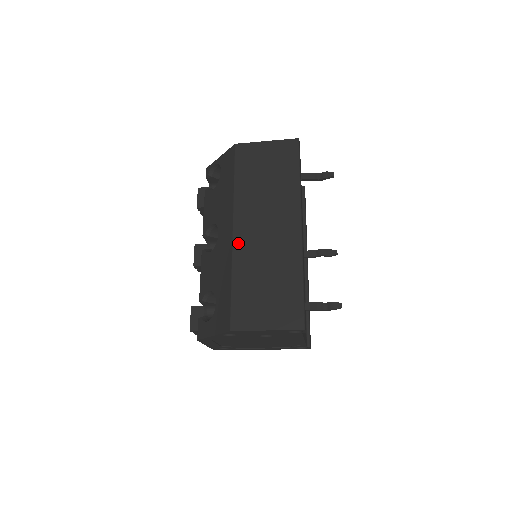
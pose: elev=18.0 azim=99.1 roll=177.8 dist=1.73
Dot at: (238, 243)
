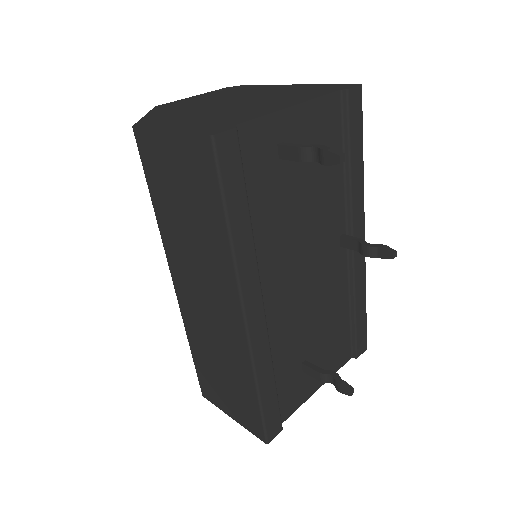
Dot at: (182, 304)
